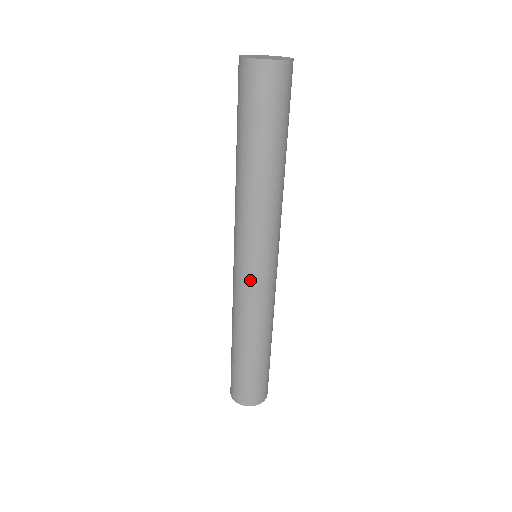
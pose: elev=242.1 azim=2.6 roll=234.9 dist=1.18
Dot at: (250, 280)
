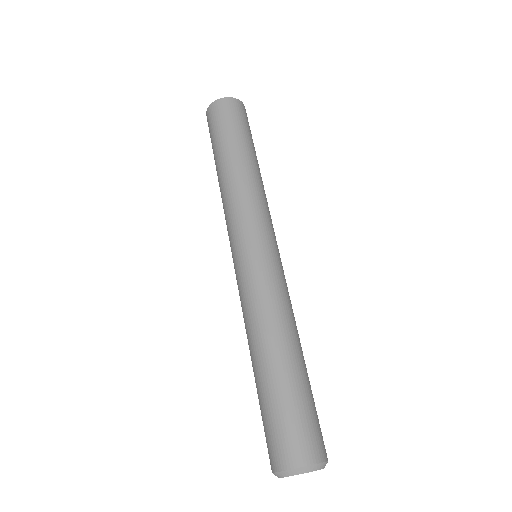
Dot at: (258, 261)
